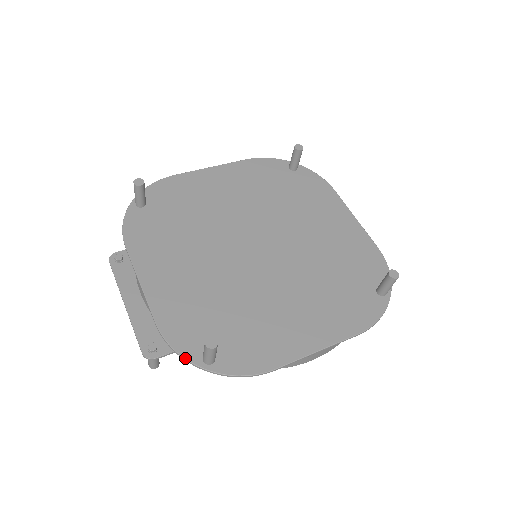
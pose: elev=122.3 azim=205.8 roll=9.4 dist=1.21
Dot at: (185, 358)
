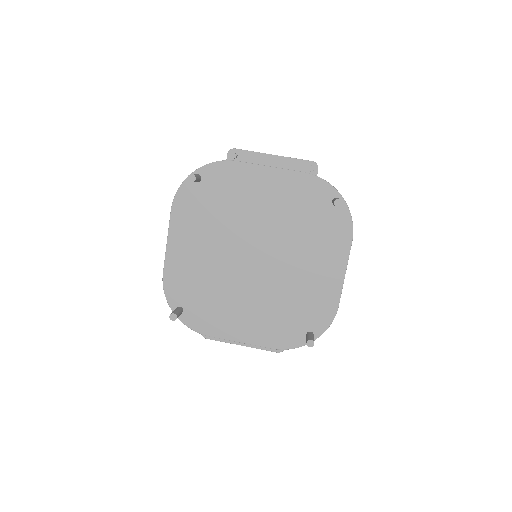
Dot at: occluded
